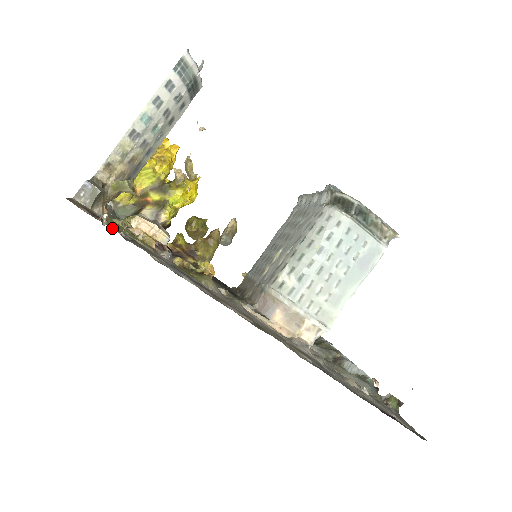
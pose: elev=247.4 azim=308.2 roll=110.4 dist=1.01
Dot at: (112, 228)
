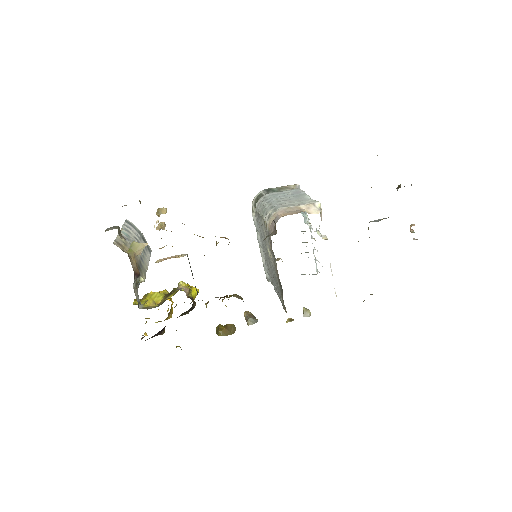
Dot at: occluded
